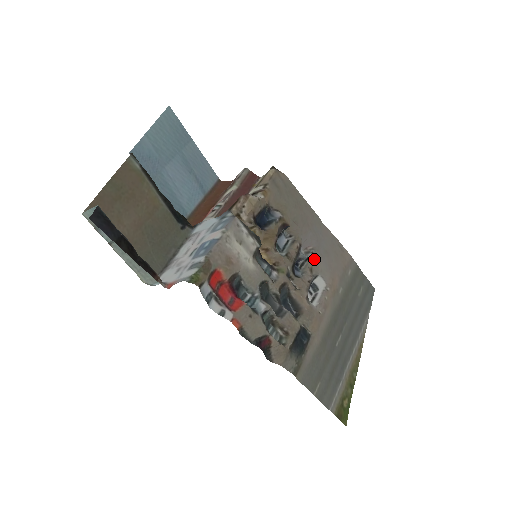
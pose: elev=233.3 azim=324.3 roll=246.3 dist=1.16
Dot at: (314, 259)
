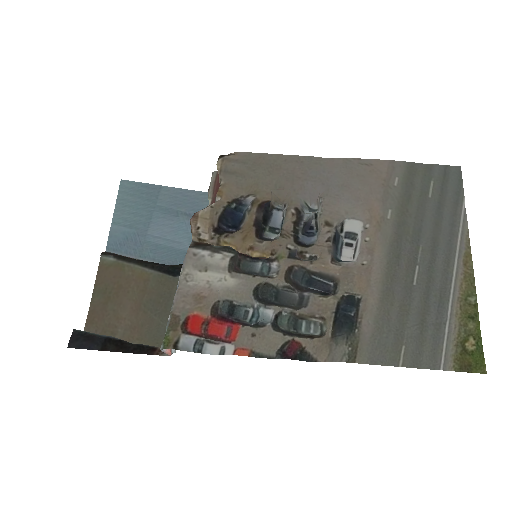
Dot at: (326, 209)
